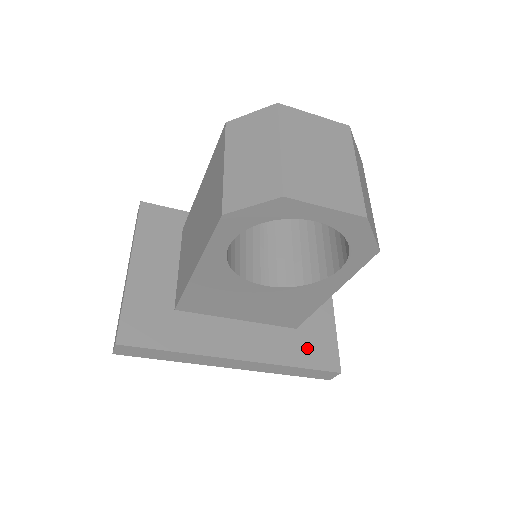
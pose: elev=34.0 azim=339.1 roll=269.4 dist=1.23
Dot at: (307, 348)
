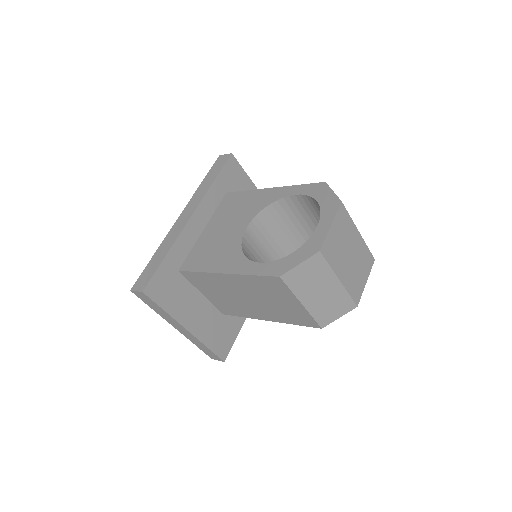
Dot at: occluded
